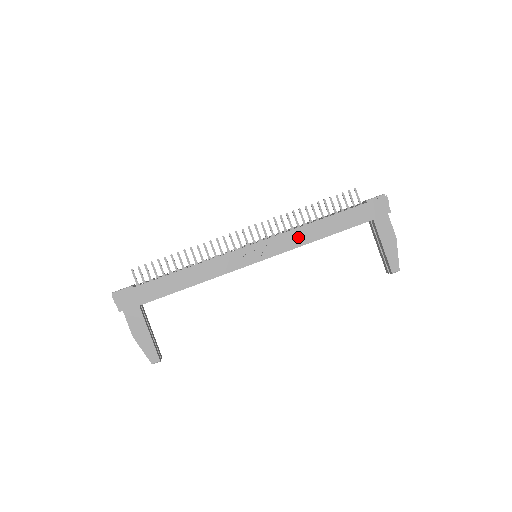
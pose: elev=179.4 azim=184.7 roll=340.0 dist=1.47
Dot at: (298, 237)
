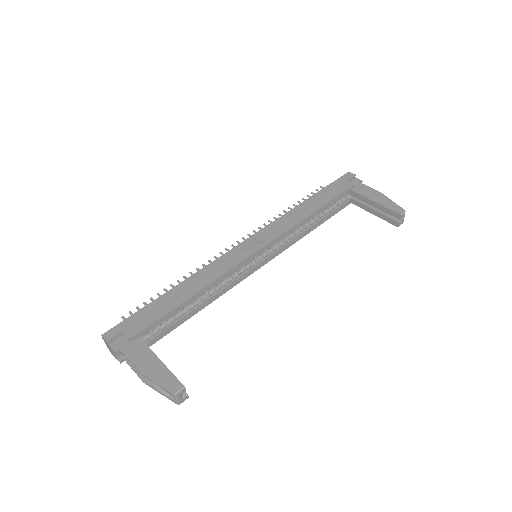
Dot at: (288, 220)
